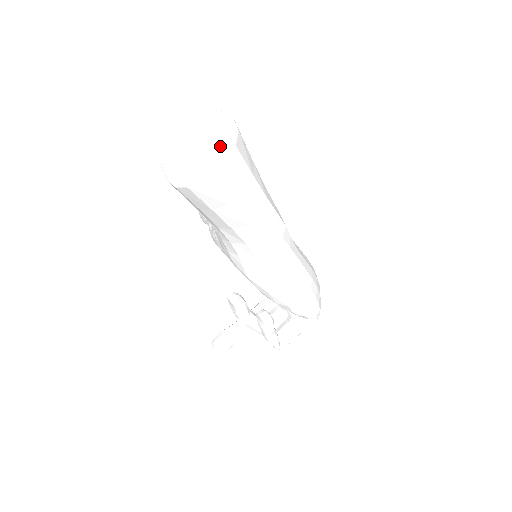
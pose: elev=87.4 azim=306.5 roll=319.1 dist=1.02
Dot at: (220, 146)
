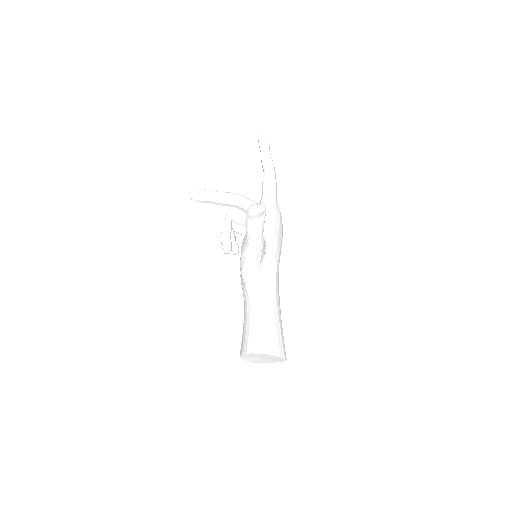
Dot at: (269, 362)
